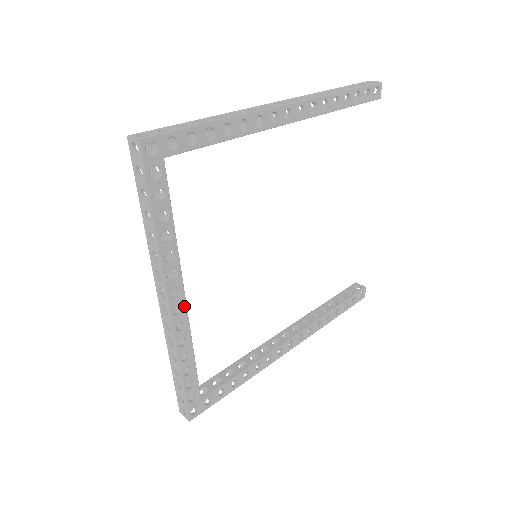
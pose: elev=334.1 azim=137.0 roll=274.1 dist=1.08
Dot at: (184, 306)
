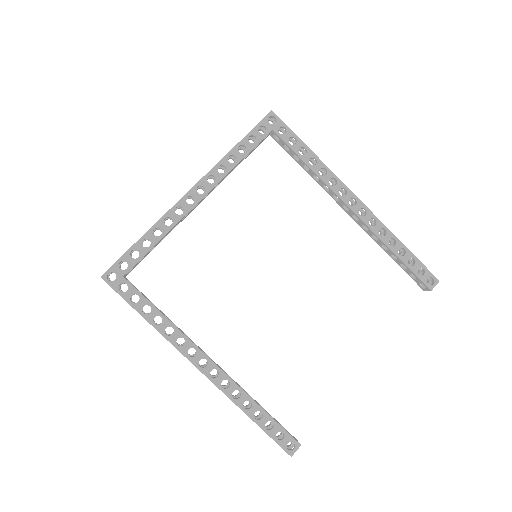
Dot at: (195, 203)
